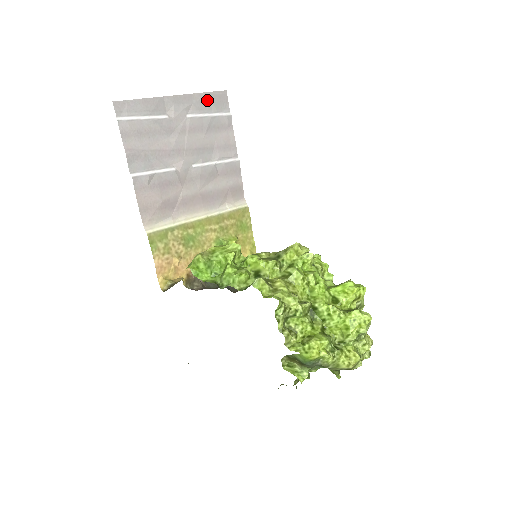
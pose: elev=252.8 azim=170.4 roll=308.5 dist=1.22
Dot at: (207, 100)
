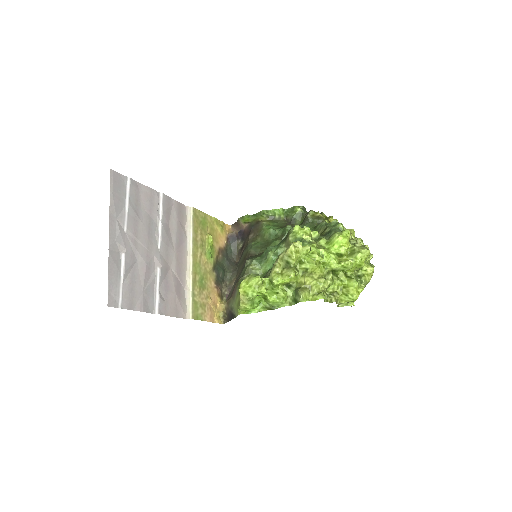
Dot at: (116, 199)
